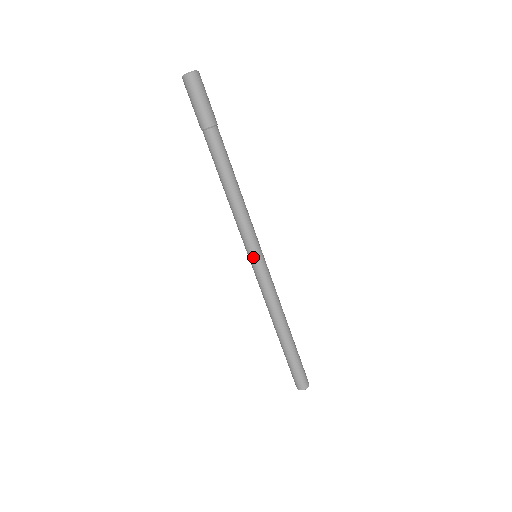
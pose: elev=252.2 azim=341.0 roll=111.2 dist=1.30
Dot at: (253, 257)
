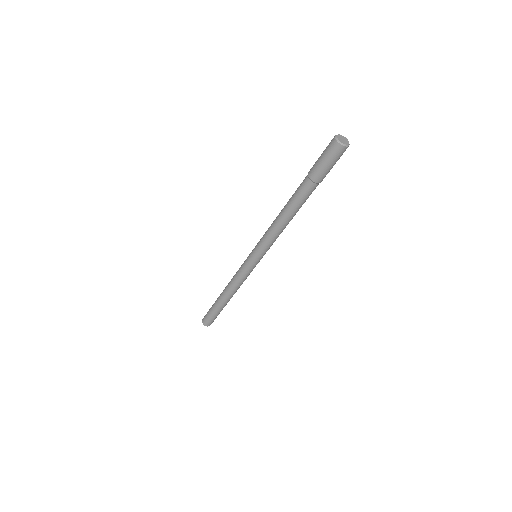
Dot at: (255, 259)
